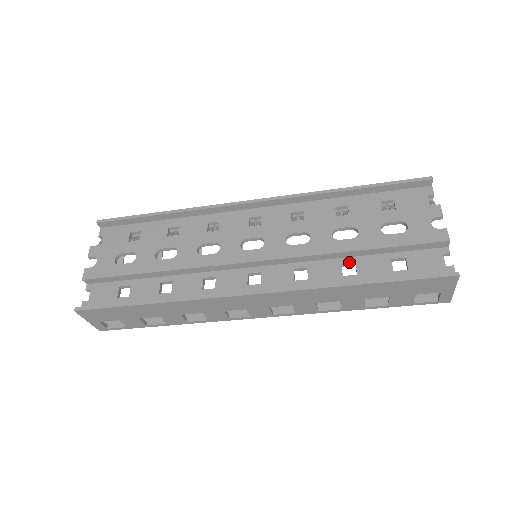
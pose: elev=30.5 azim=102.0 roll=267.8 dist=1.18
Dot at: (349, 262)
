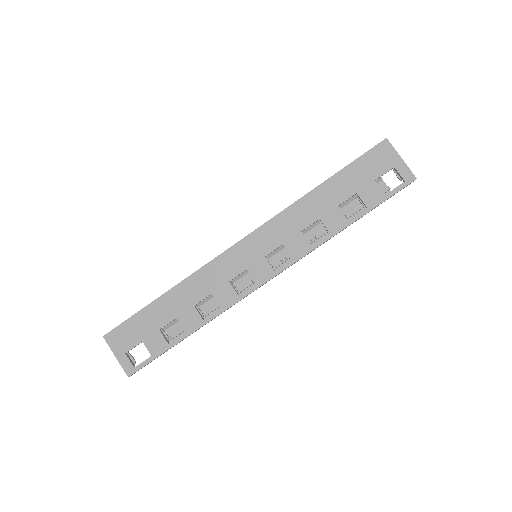
Dot at: occluded
